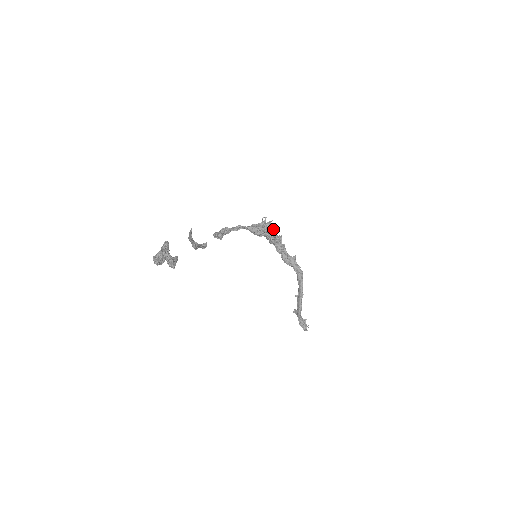
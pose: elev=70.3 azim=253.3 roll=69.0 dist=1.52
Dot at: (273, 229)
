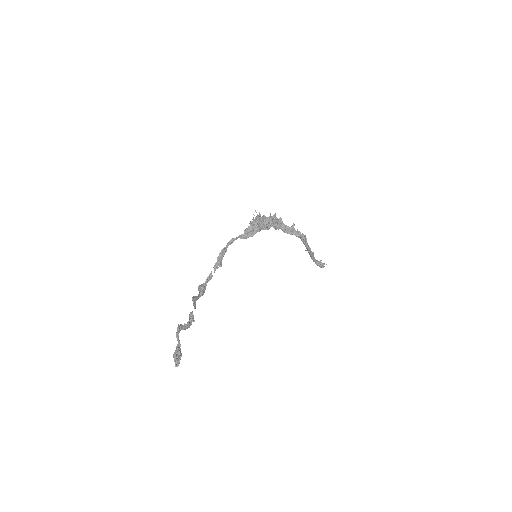
Dot at: (264, 217)
